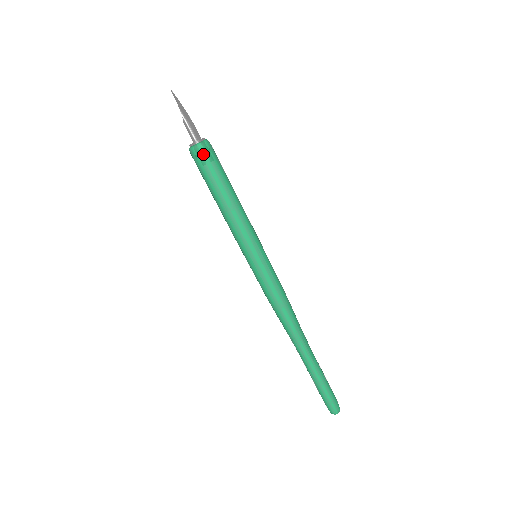
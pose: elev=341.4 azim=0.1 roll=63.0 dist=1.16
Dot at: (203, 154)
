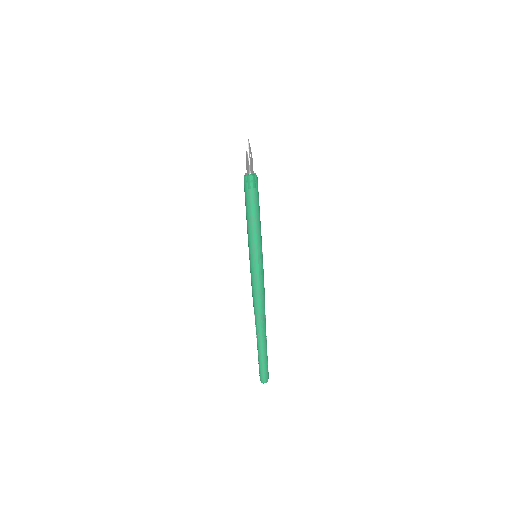
Dot at: (246, 182)
